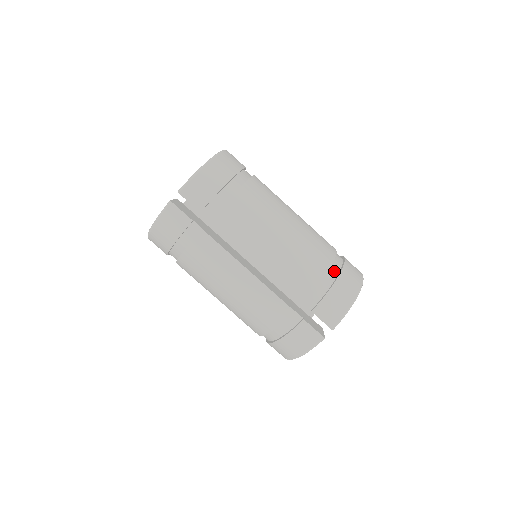
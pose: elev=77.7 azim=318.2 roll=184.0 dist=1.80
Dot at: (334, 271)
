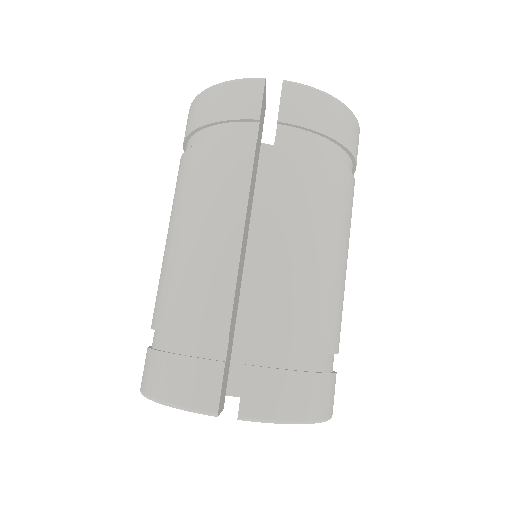
Dot at: (319, 362)
